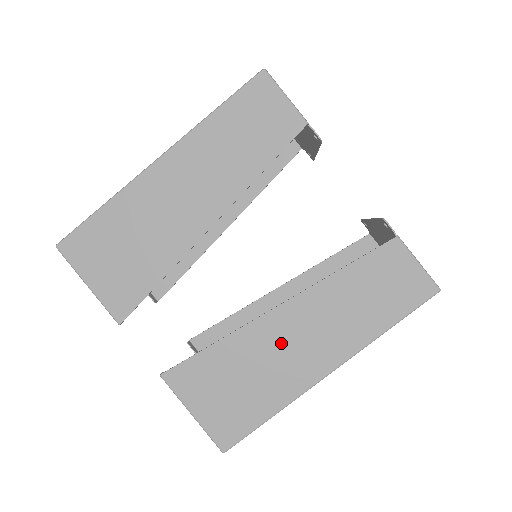
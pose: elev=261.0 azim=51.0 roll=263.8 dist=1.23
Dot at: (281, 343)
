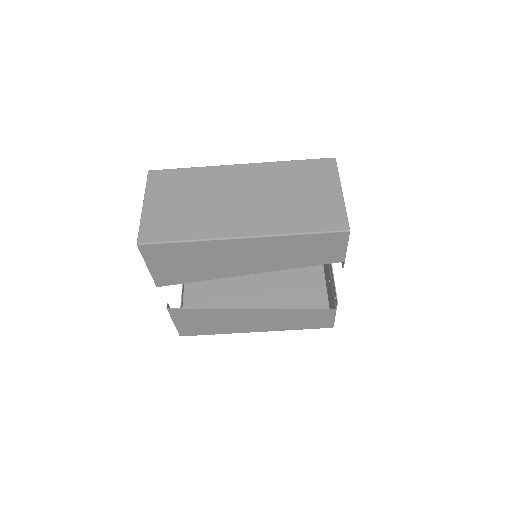
Dot at: (244, 319)
